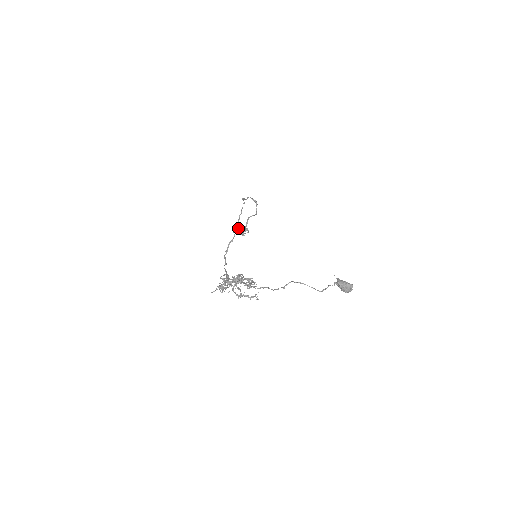
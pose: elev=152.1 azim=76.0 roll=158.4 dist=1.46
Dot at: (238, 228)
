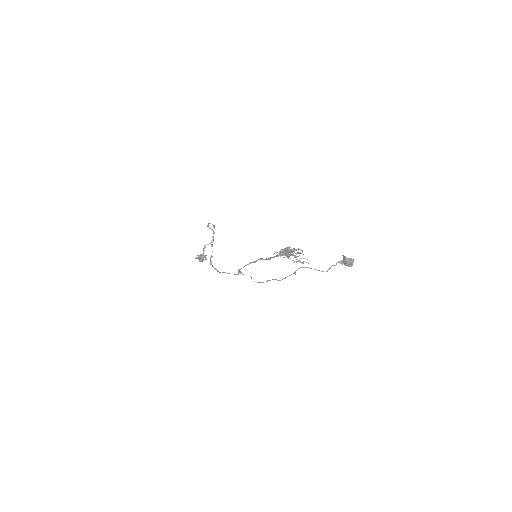
Dot at: (198, 255)
